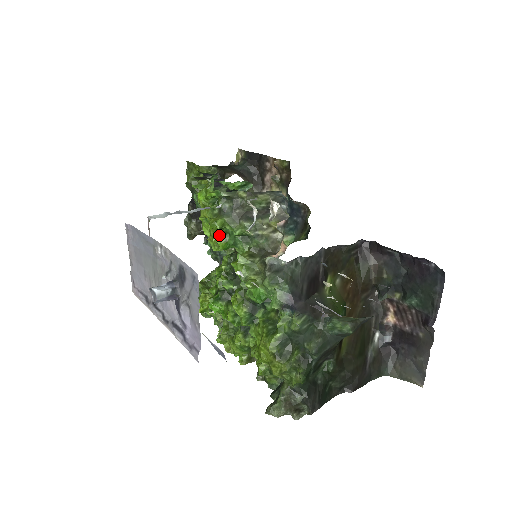
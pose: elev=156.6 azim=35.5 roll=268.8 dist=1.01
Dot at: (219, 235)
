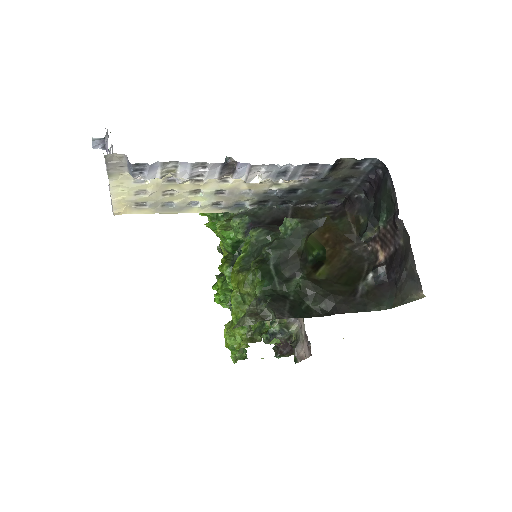
Dot at: occluded
